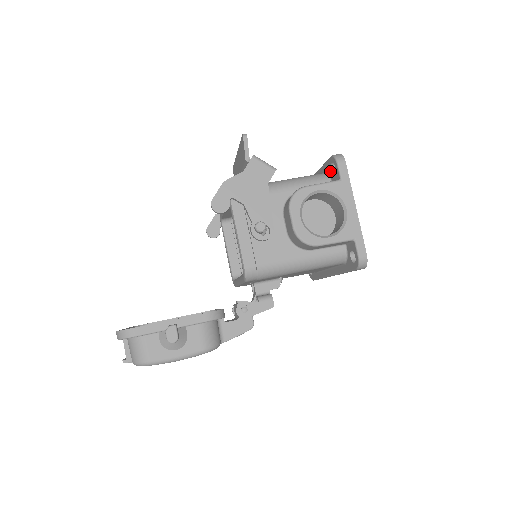
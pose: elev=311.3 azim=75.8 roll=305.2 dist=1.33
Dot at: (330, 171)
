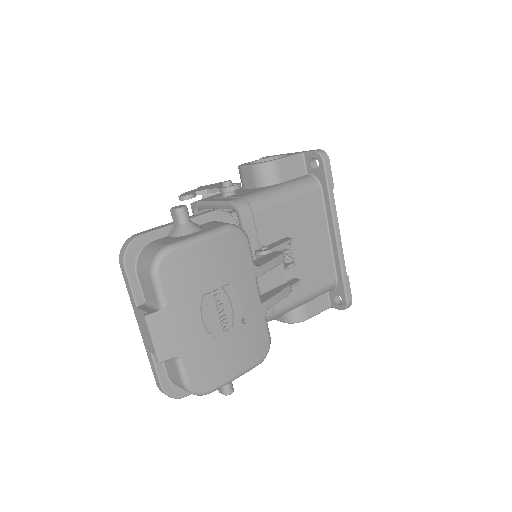
Dot at: occluded
